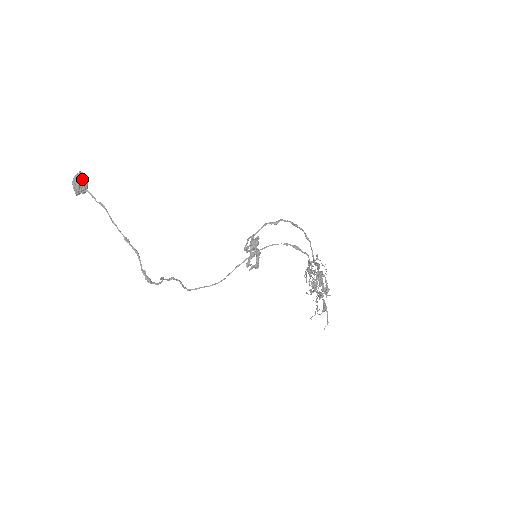
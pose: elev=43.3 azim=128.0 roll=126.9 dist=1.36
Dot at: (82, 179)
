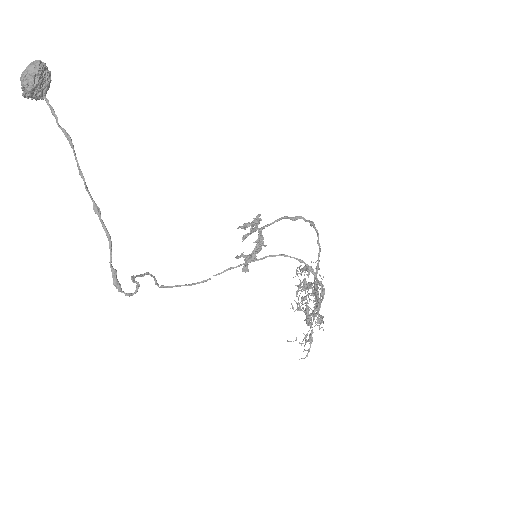
Dot at: (41, 77)
